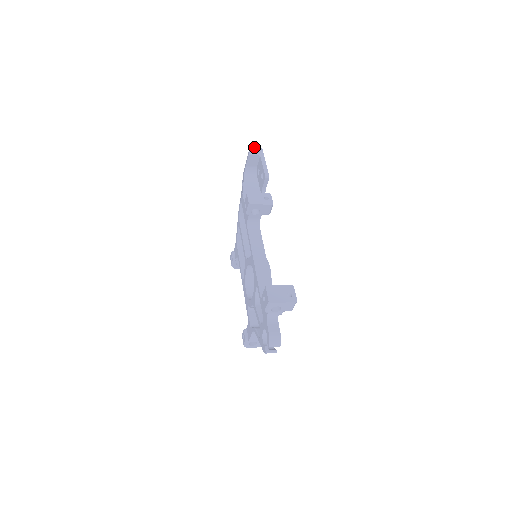
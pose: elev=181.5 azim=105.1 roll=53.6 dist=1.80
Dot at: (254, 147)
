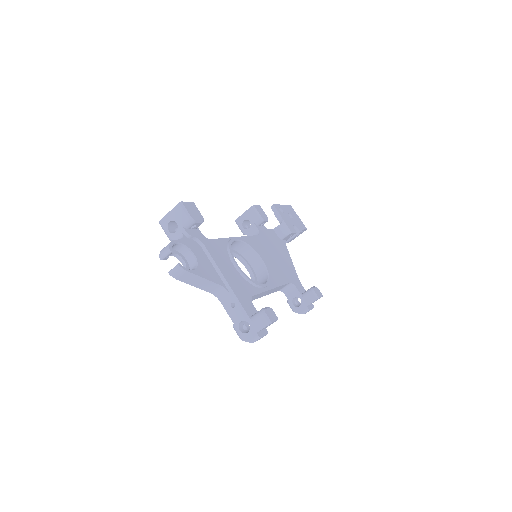
Dot at: occluded
